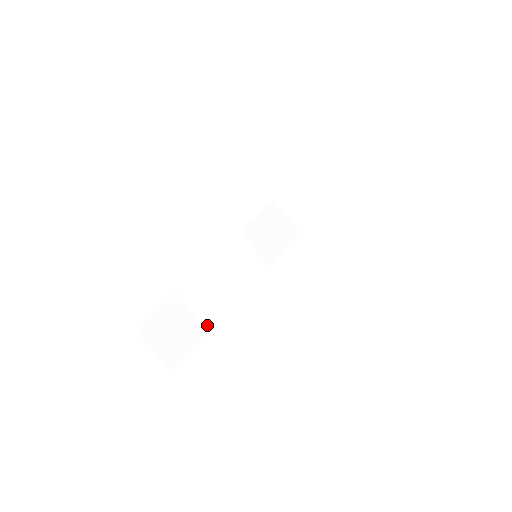
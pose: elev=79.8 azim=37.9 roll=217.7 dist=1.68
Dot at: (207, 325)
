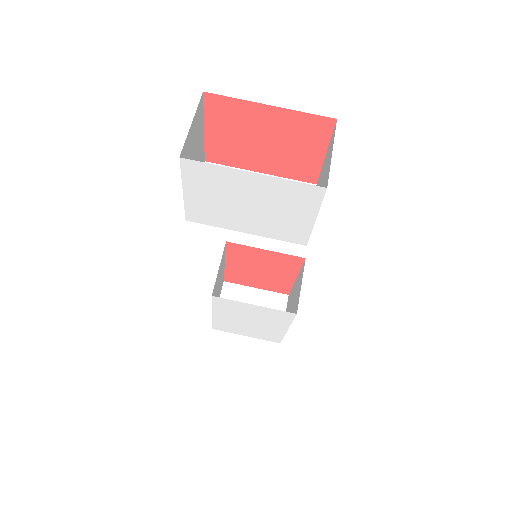
Dot at: occluded
